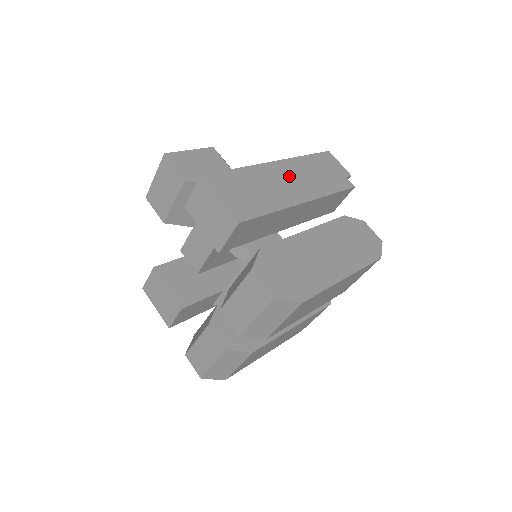
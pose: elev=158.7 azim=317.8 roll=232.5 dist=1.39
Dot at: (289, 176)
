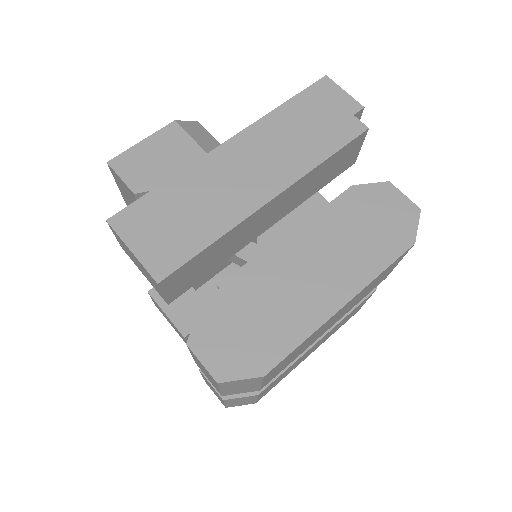
Dot at: (248, 159)
